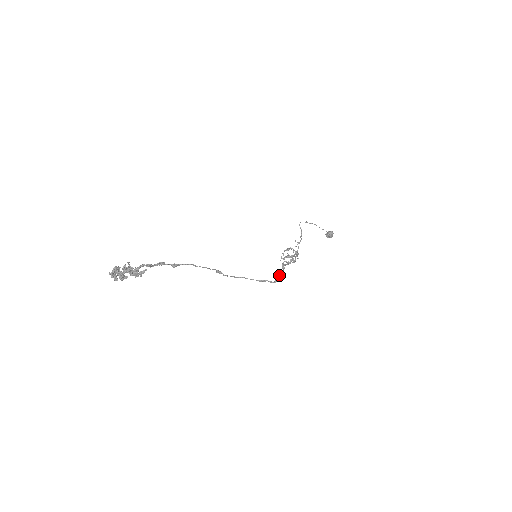
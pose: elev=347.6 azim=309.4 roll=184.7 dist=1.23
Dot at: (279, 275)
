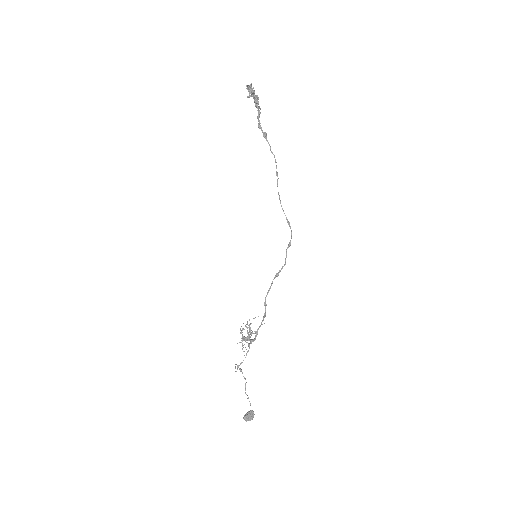
Dot at: (286, 256)
